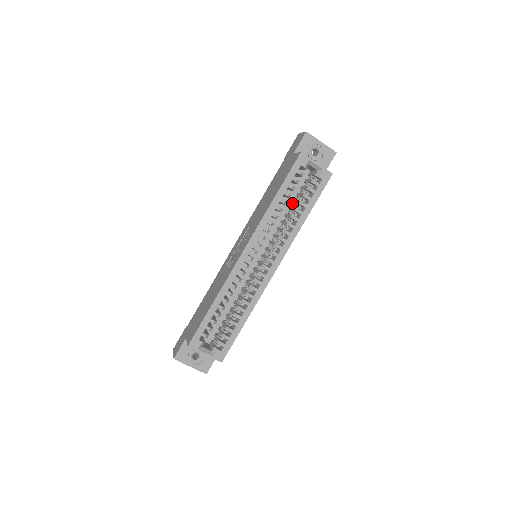
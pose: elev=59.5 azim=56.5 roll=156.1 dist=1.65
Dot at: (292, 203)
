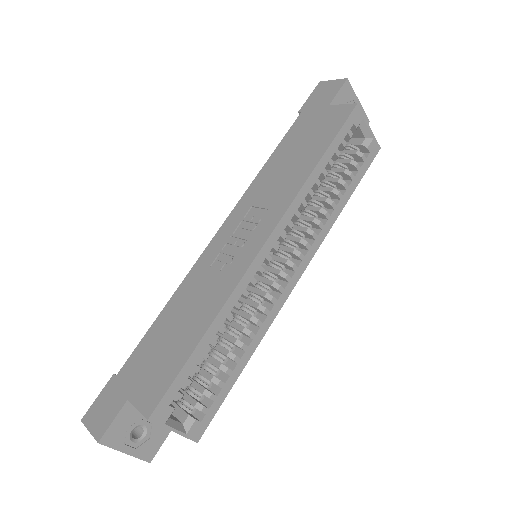
Dot at: occluded
